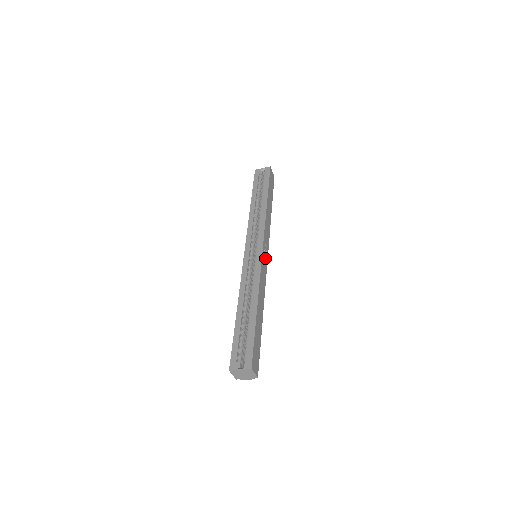
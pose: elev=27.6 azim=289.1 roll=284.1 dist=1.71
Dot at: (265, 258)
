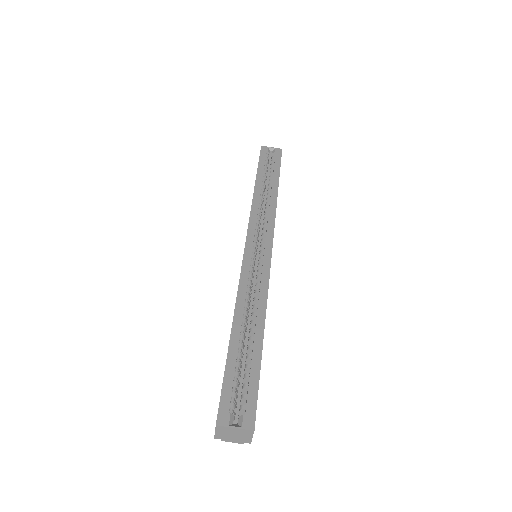
Dot at: occluded
